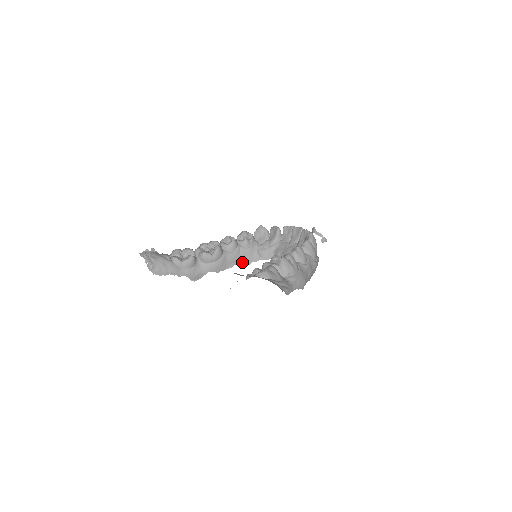
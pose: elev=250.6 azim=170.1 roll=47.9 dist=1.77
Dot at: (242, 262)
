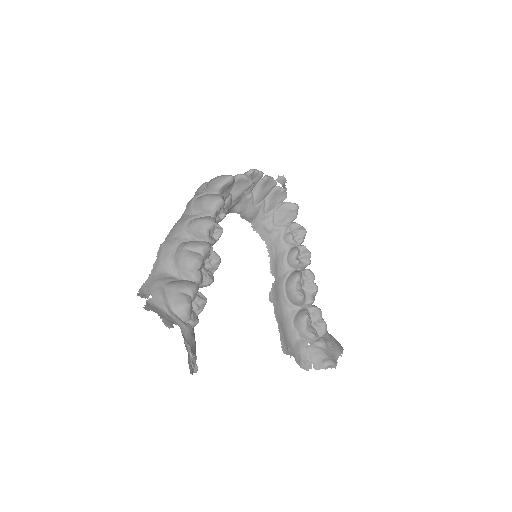
Dot at: occluded
